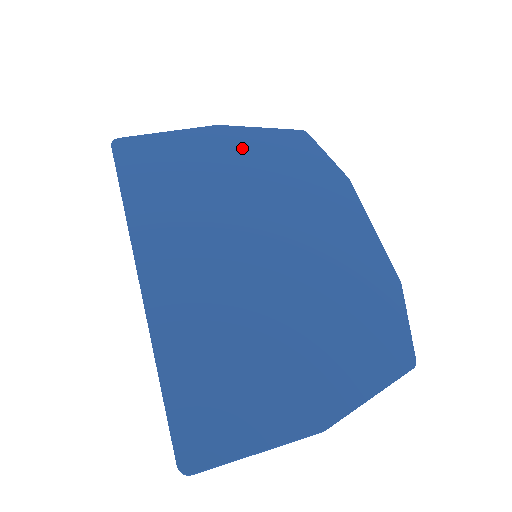
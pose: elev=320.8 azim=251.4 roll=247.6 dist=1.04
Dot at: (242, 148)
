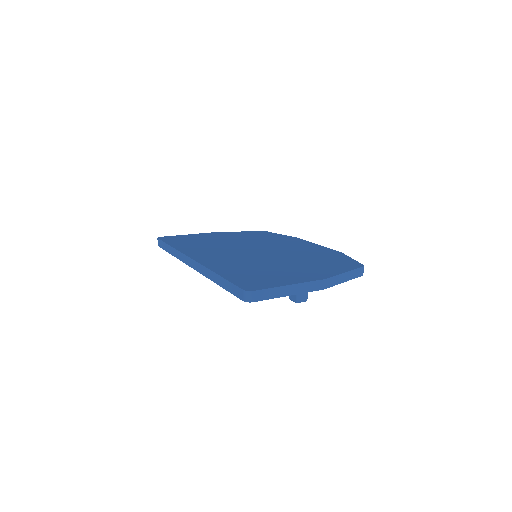
Dot at: (232, 235)
